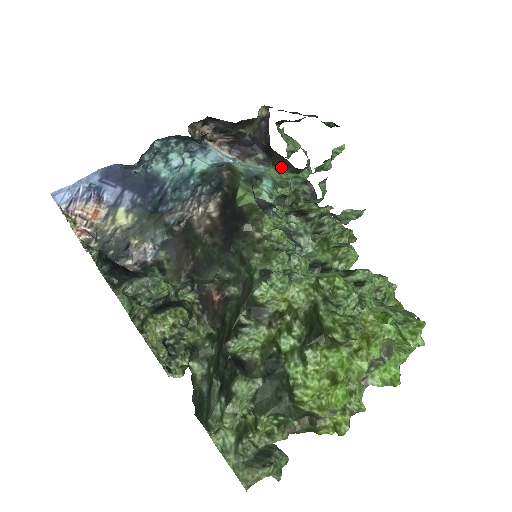
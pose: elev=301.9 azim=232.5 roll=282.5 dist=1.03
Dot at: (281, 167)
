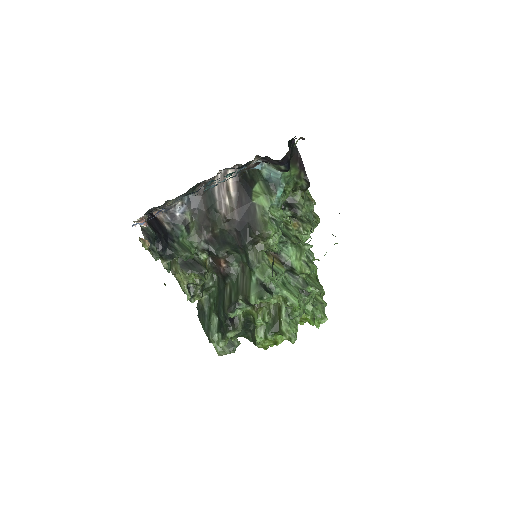
Dot at: (294, 165)
